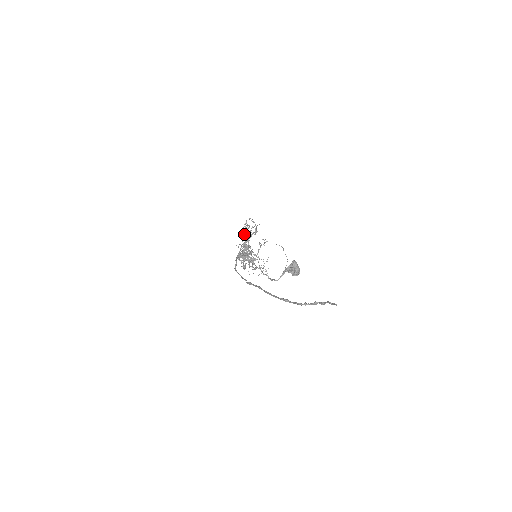
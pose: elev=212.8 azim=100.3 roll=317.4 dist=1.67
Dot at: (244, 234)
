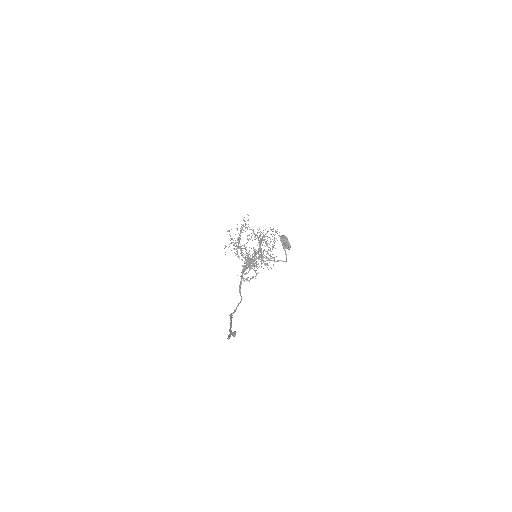
Dot at: occluded
